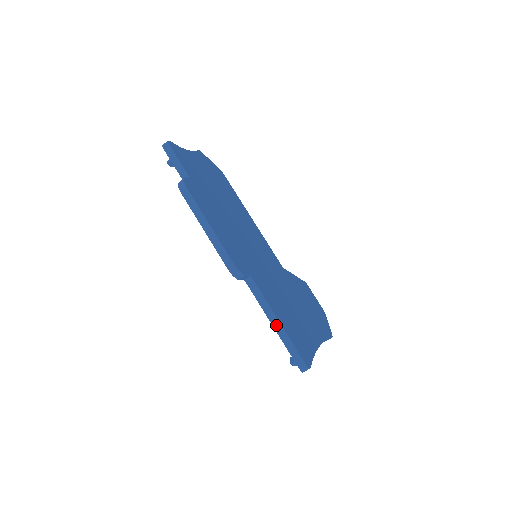
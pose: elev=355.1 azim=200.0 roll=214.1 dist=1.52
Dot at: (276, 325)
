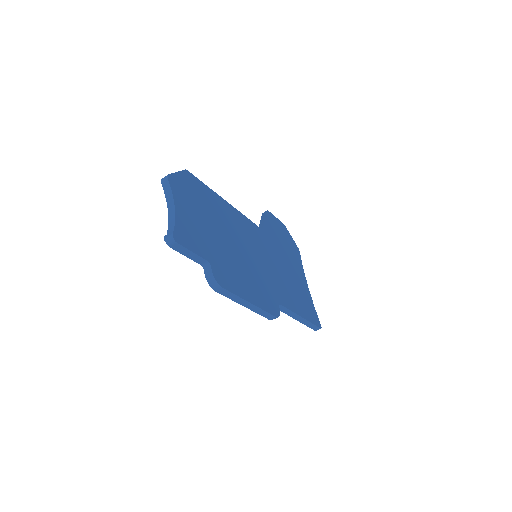
Dot at: (299, 319)
